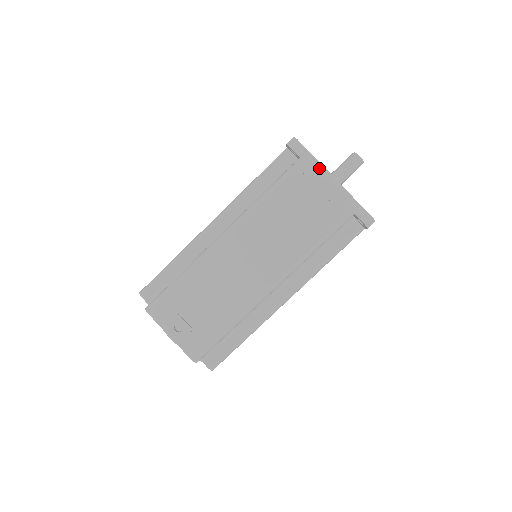
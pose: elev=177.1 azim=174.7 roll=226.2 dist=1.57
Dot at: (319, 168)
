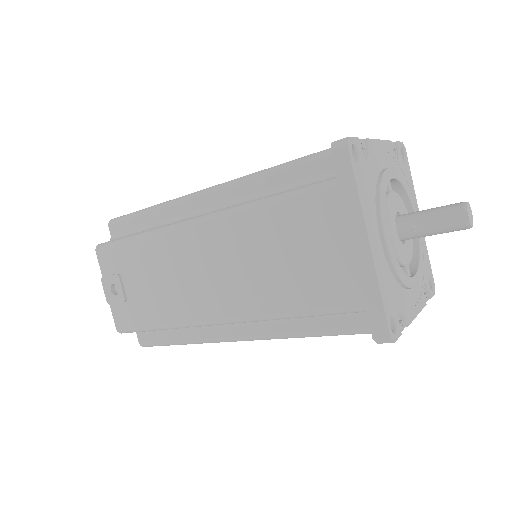
Dot at: (355, 212)
